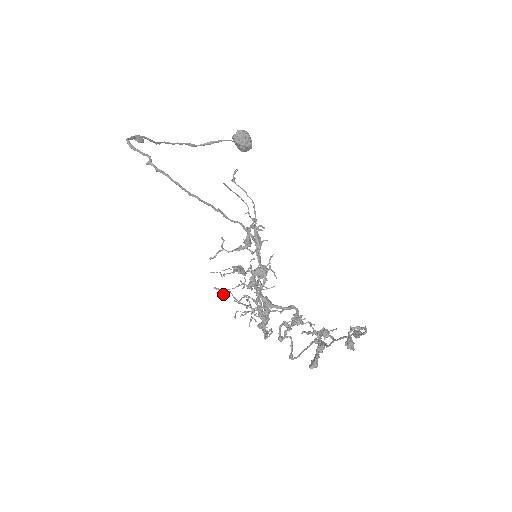
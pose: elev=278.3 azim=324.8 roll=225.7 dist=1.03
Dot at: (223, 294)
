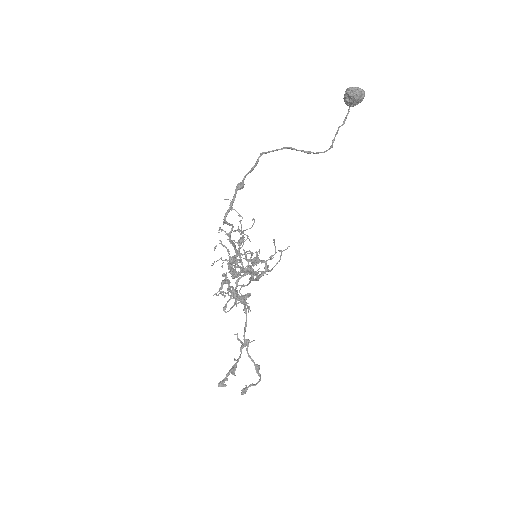
Dot at: occluded
